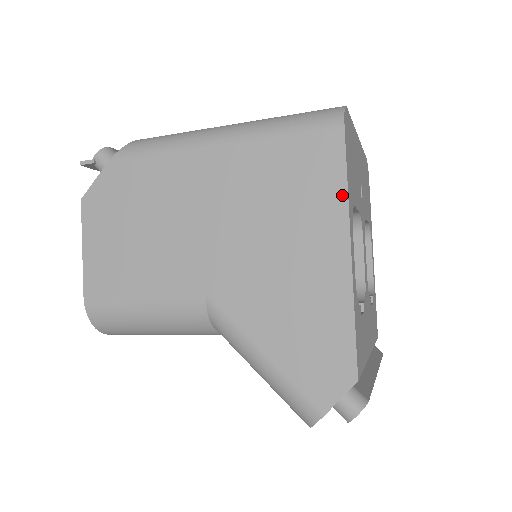
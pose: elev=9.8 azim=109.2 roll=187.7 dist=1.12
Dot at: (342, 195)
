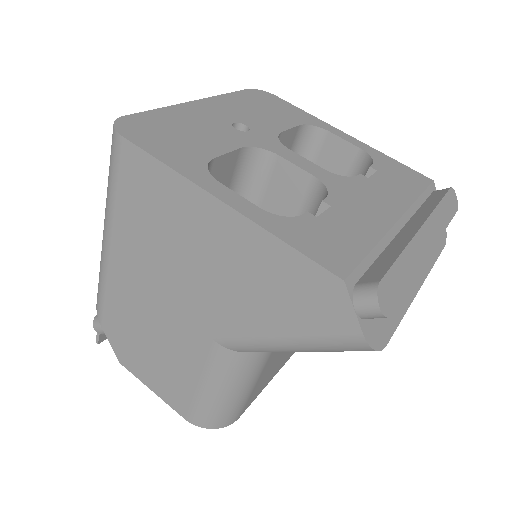
Dot at: (173, 176)
